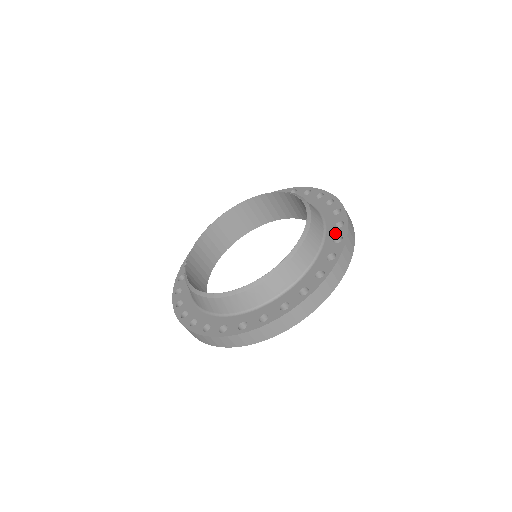
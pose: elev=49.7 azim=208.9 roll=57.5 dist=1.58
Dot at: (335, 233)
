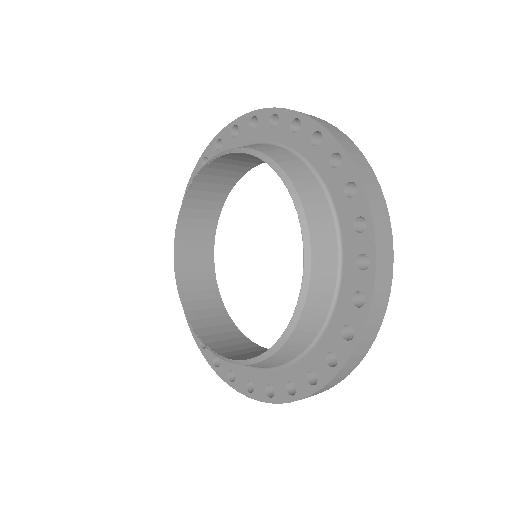
Dot at: (317, 365)
